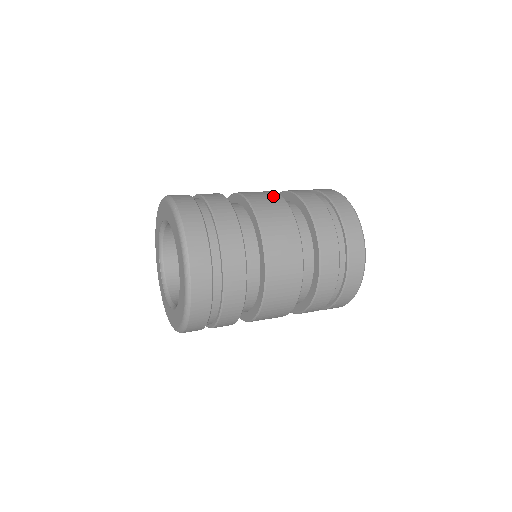
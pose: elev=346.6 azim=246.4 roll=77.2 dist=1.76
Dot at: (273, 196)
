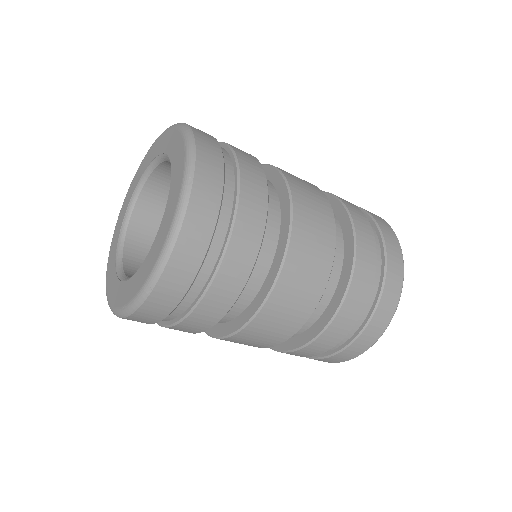
Dot at: occluded
